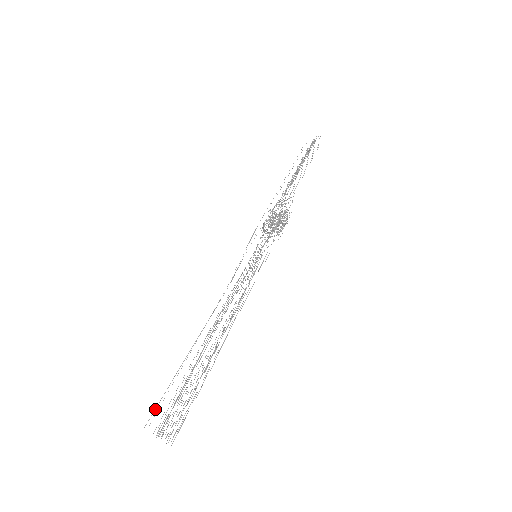
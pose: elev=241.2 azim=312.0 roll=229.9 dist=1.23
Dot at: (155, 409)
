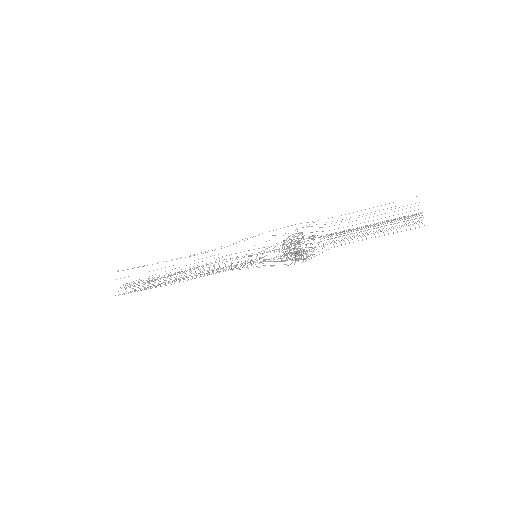
Dot at: (128, 269)
